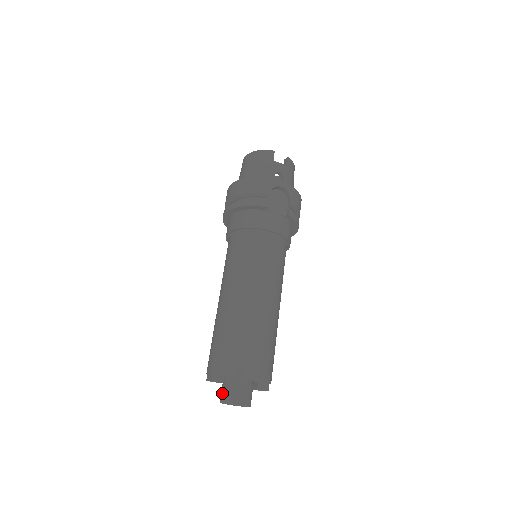
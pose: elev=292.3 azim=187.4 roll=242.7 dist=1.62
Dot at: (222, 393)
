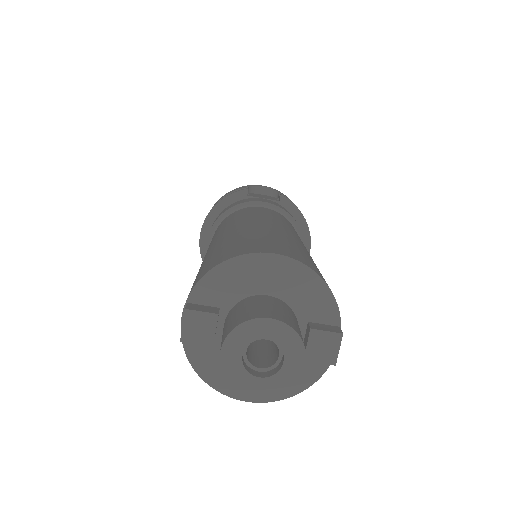
Dot at: occluded
